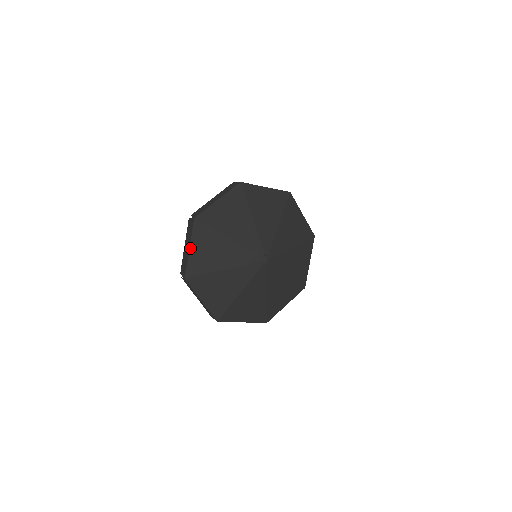
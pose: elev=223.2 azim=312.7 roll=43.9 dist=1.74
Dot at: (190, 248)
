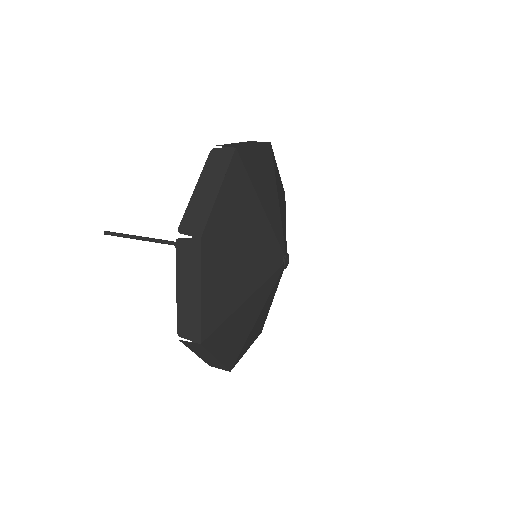
Dot at: (255, 145)
